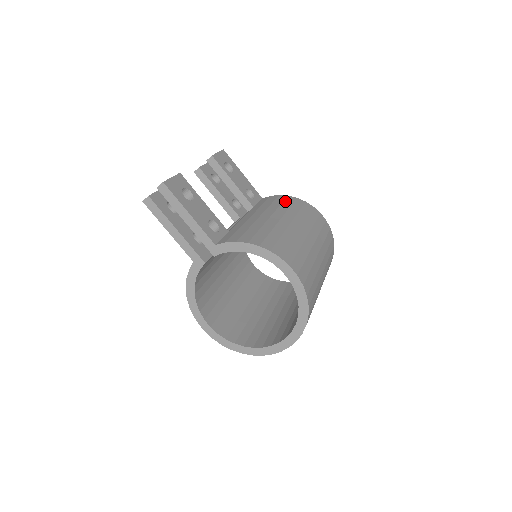
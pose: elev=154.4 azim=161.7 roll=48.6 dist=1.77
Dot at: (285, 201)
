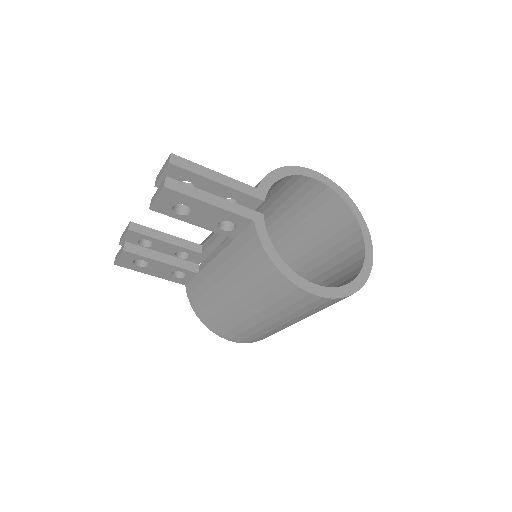
Dot at: occluded
